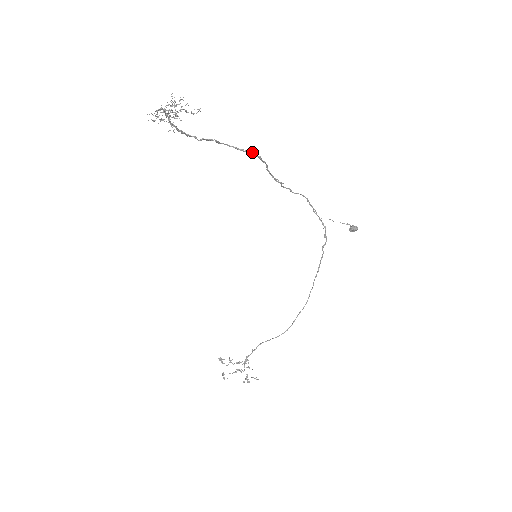
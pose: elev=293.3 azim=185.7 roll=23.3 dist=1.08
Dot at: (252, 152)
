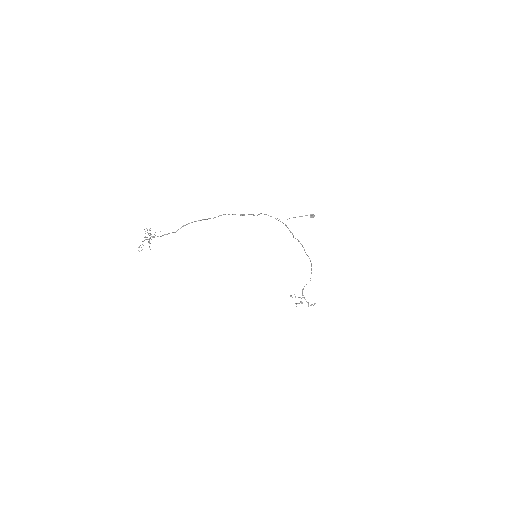
Dot at: occluded
